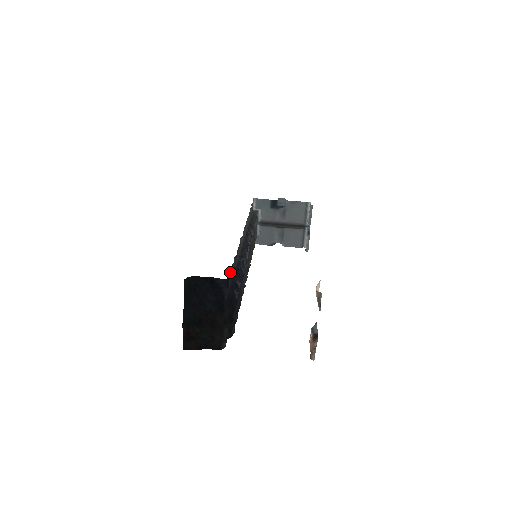
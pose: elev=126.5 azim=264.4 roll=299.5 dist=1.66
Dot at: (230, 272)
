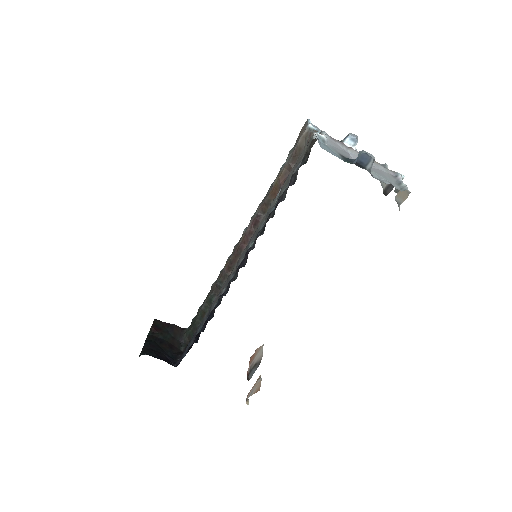
Dot at: (183, 357)
